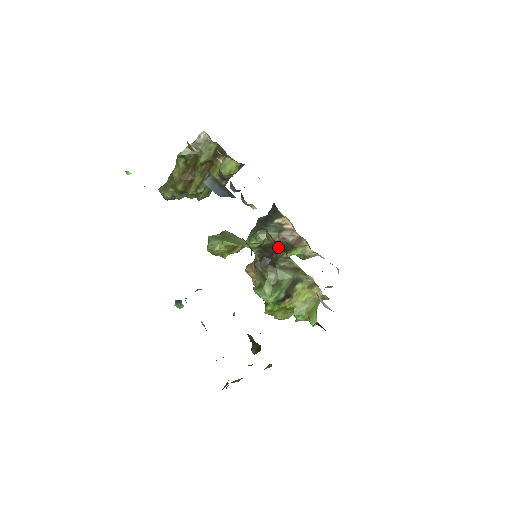
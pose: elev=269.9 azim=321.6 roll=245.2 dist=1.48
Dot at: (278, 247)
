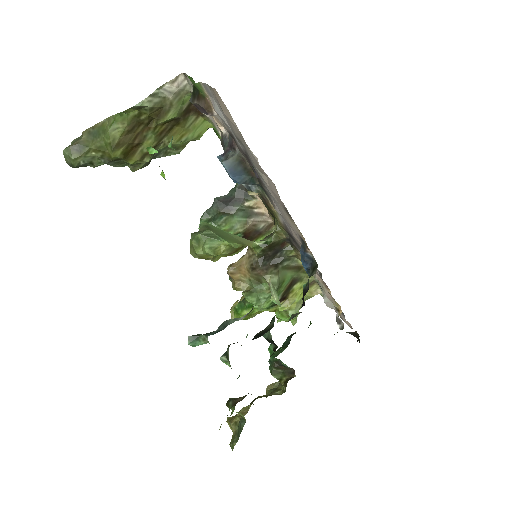
Dot at: (285, 244)
